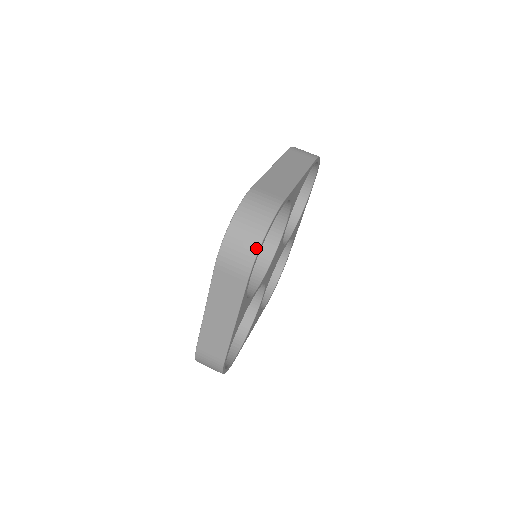
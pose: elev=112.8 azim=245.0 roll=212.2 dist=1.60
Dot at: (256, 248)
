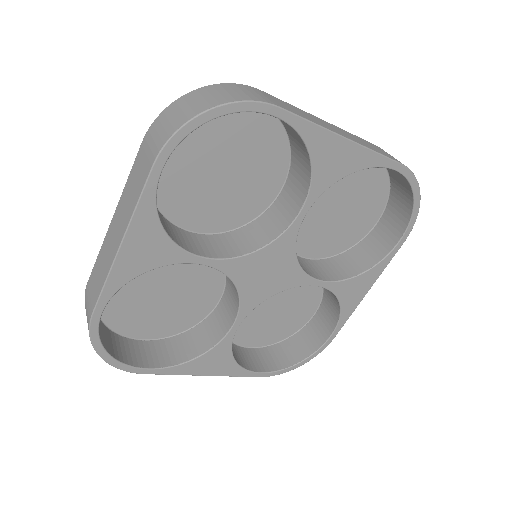
Dot at: (187, 119)
